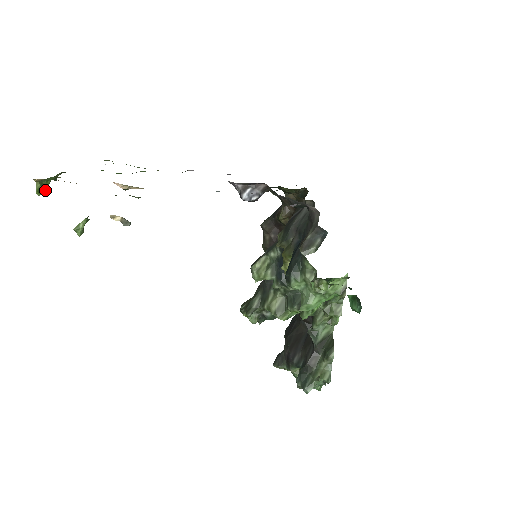
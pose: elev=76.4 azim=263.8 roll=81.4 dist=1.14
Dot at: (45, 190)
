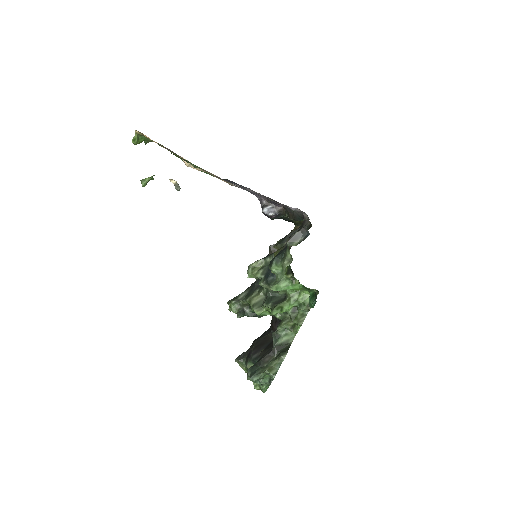
Dot at: (138, 143)
